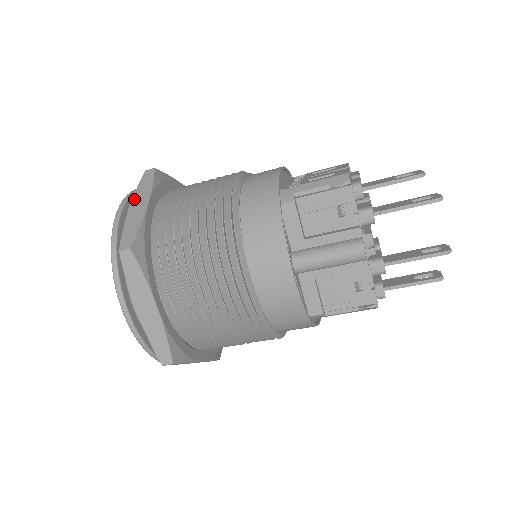
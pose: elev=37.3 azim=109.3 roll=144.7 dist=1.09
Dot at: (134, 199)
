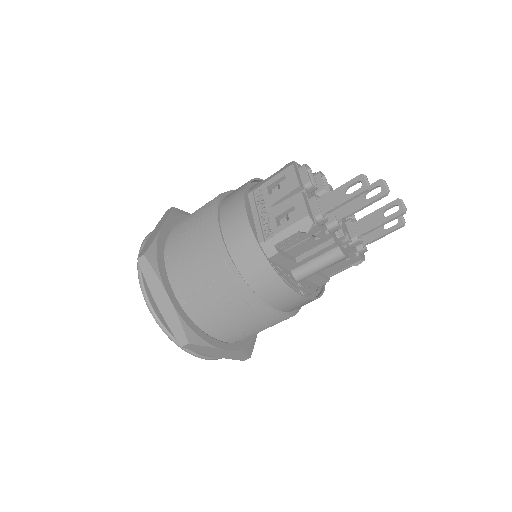
Dot at: (153, 294)
